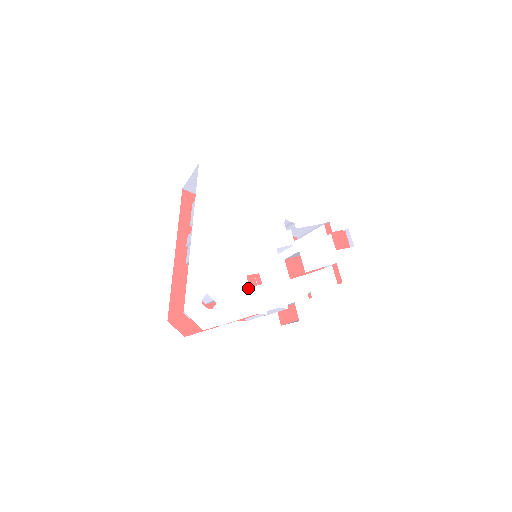
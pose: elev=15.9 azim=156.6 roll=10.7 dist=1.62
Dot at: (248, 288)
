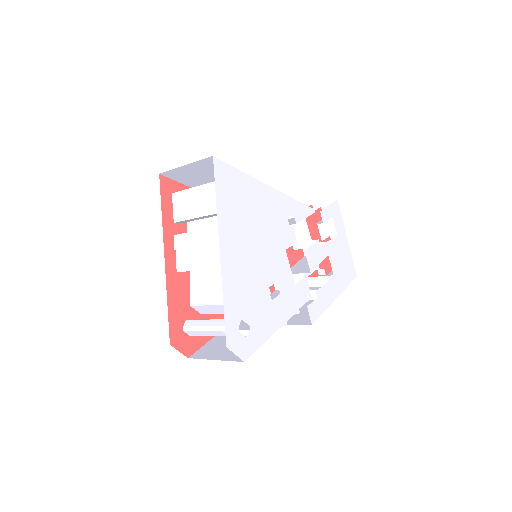
Dot at: (271, 301)
